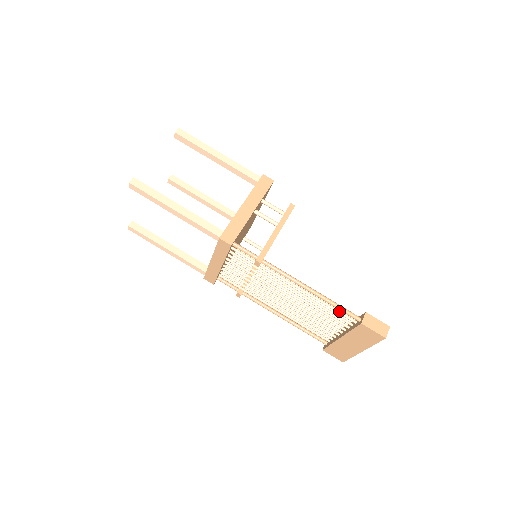
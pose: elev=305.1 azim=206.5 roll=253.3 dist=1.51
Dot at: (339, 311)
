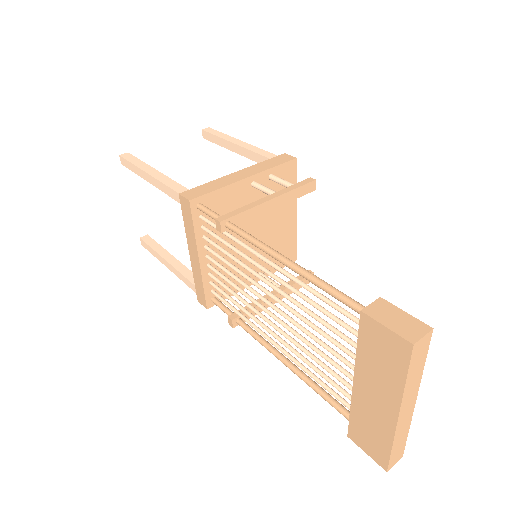
Dot at: (335, 303)
